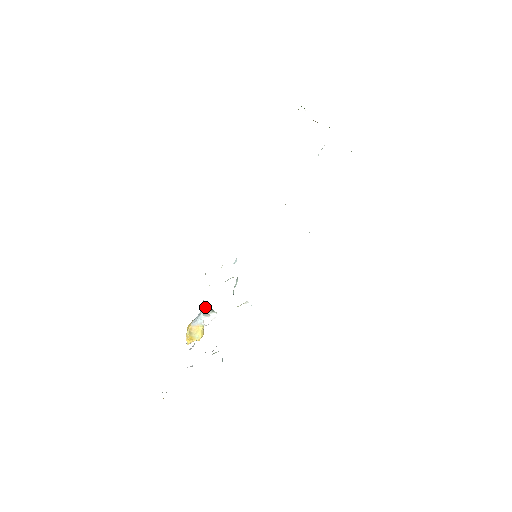
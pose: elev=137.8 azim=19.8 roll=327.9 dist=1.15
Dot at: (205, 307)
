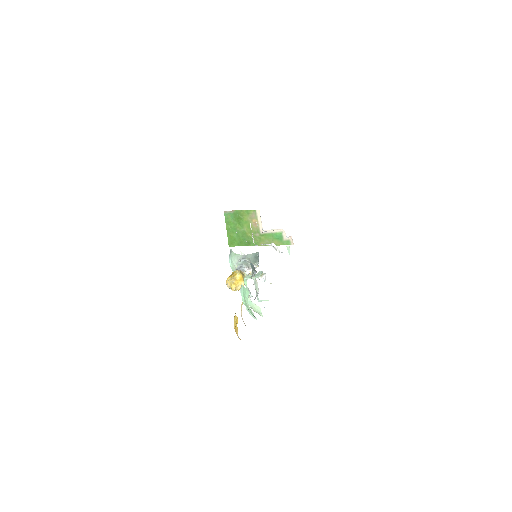
Dot at: (246, 260)
